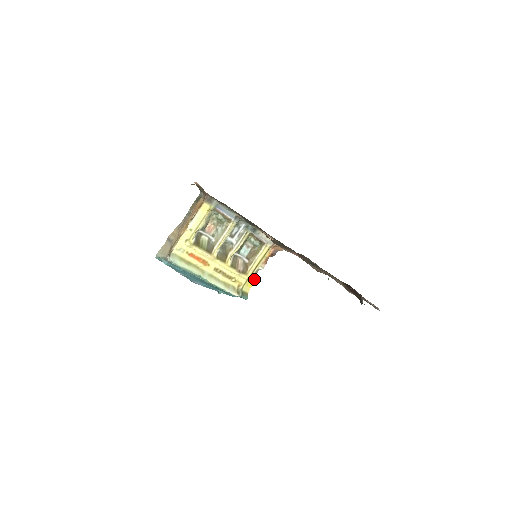
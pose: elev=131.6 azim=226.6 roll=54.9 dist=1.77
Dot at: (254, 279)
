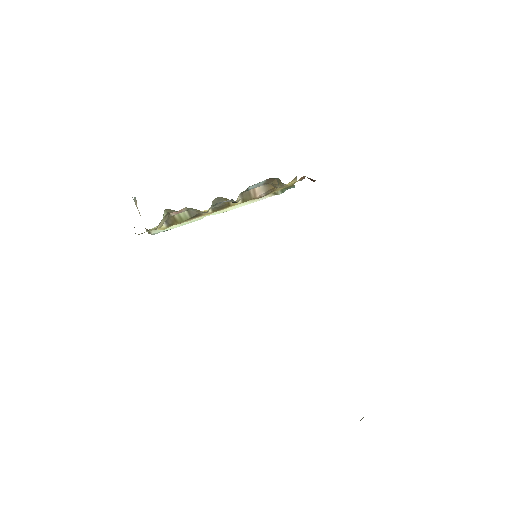
Dot at: (294, 180)
